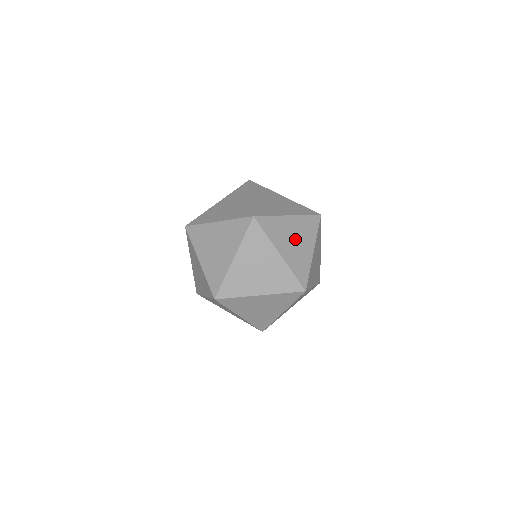
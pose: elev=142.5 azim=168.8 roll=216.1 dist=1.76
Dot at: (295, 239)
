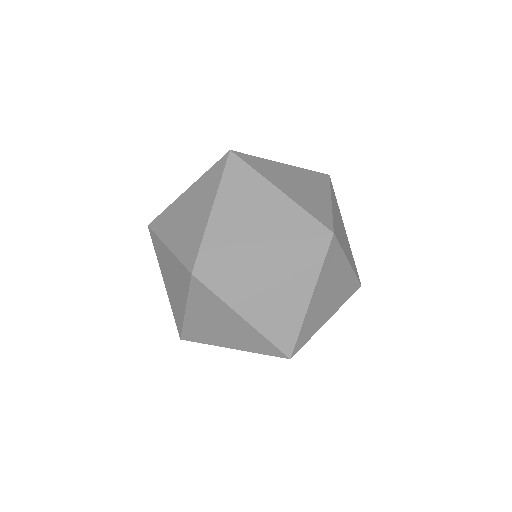
Dot at: (299, 183)
